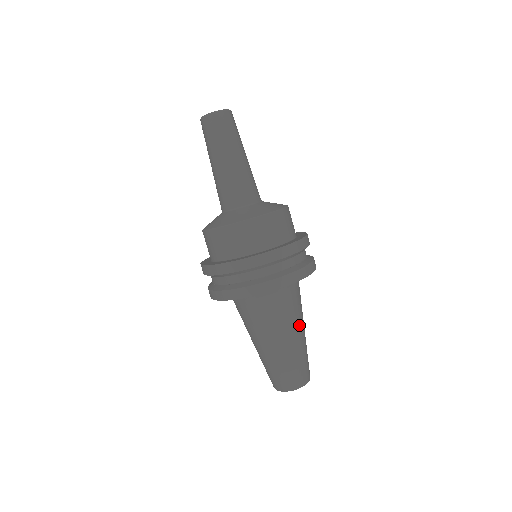
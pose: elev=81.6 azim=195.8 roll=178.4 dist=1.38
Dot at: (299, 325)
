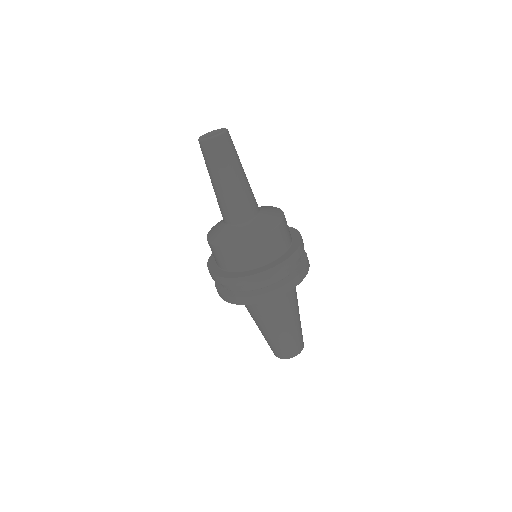
Dot at: occluded
